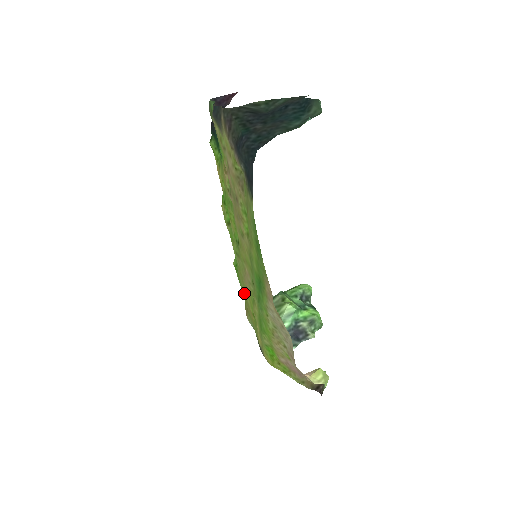
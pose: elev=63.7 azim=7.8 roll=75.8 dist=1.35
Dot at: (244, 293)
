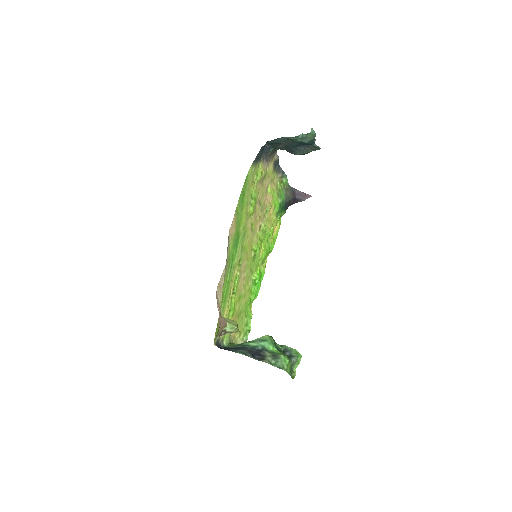
Dot at: (241, 309)
